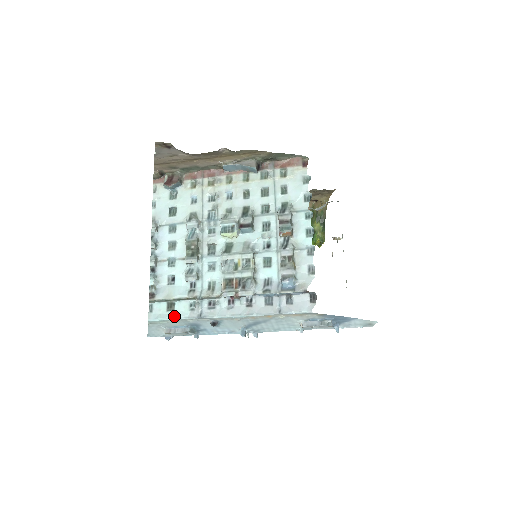
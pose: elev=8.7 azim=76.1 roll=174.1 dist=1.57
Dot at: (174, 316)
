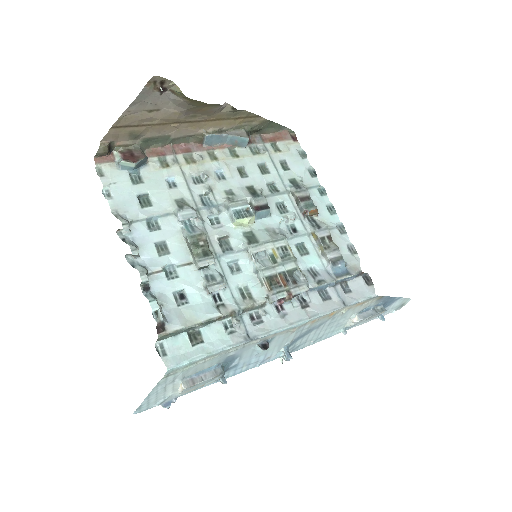
Dot at: (209, 349)
